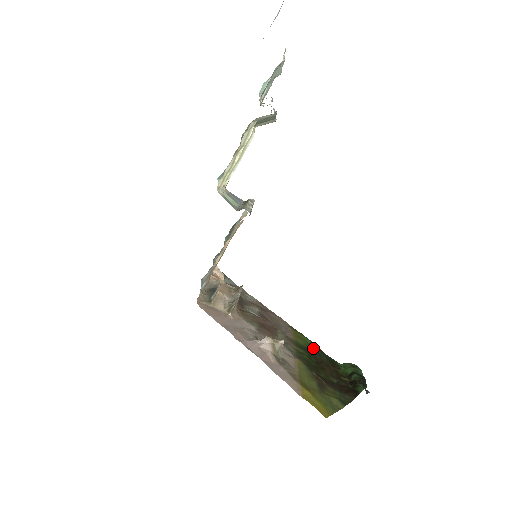
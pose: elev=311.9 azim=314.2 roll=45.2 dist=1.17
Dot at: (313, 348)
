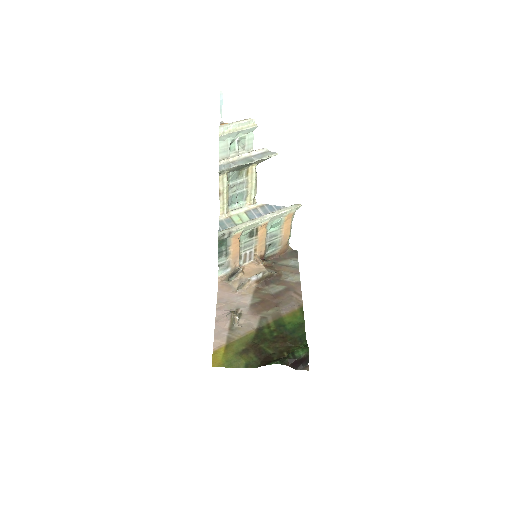
Dot at: (294, 326)
